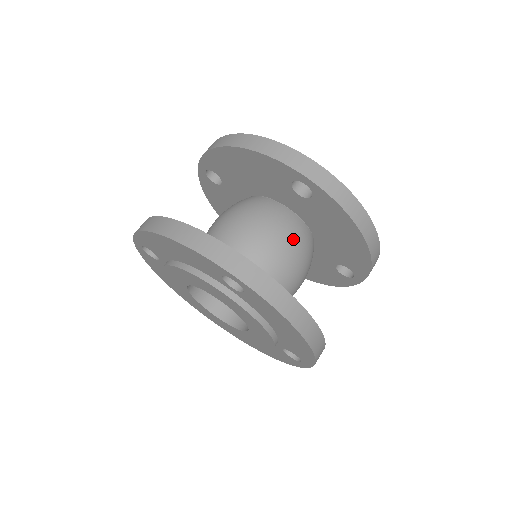
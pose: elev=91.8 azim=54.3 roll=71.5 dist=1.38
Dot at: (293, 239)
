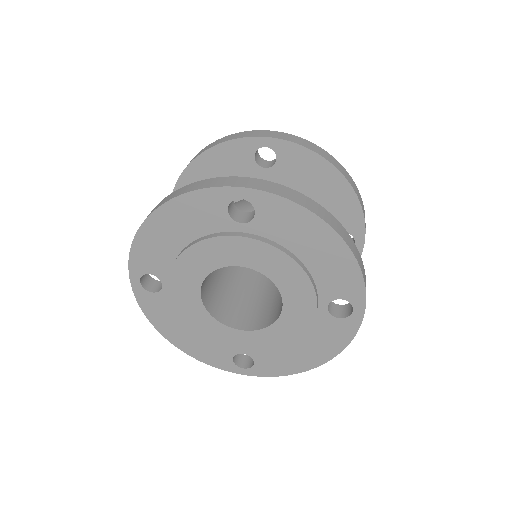
Dot at: occluded
